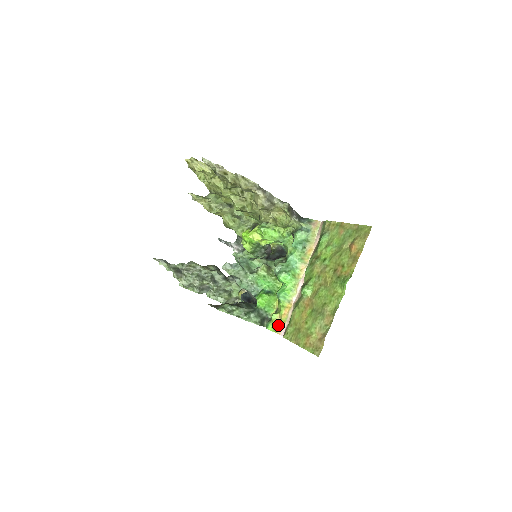
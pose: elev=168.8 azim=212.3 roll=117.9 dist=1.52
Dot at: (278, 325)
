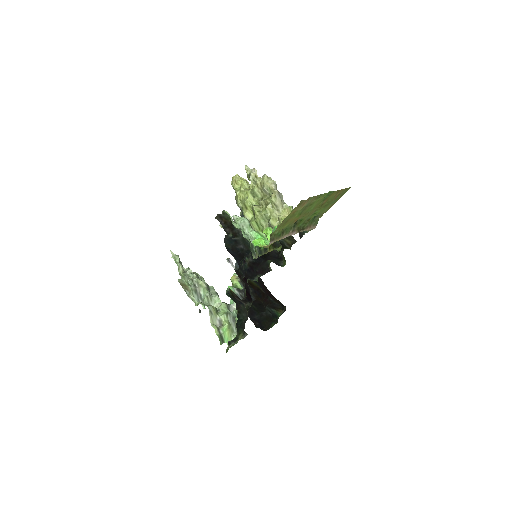
Dot at: (266, 247)
